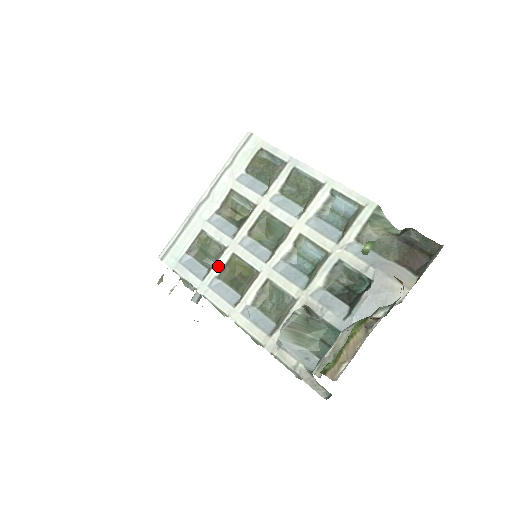
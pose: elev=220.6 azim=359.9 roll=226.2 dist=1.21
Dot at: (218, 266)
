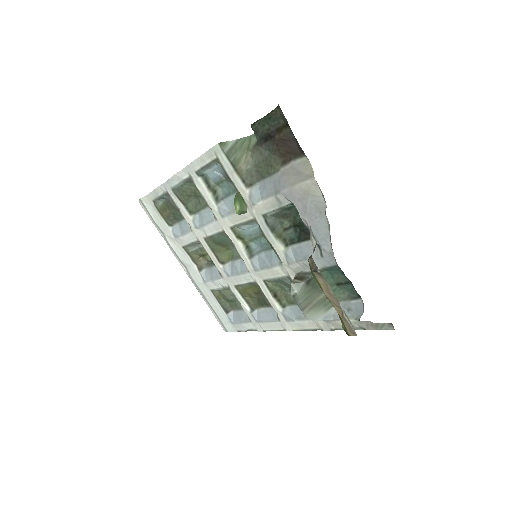
Dot at: (242, 304)
